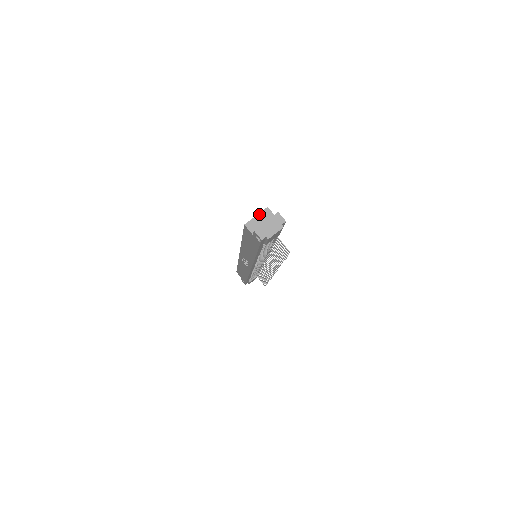
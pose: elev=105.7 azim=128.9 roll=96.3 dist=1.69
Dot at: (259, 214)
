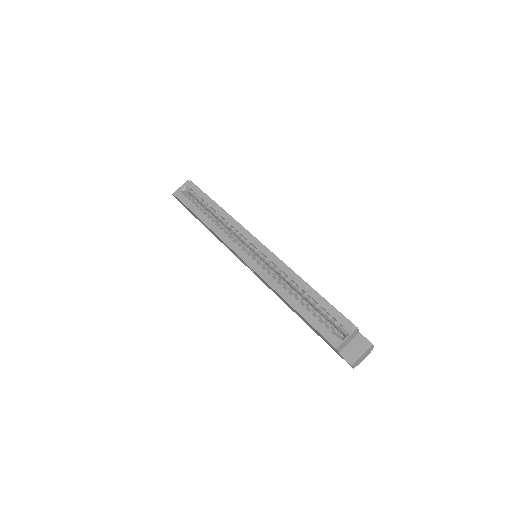
Dot at: (350, 336)
